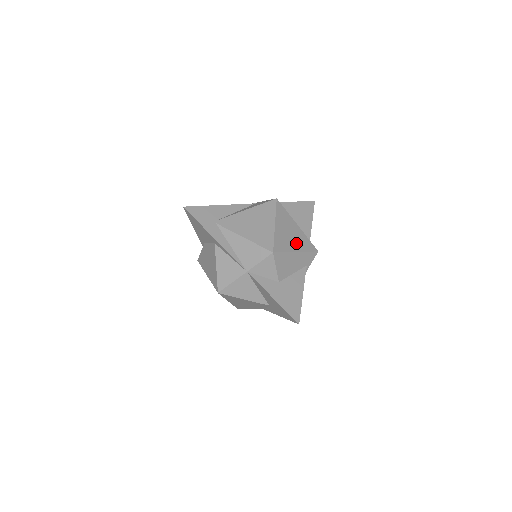
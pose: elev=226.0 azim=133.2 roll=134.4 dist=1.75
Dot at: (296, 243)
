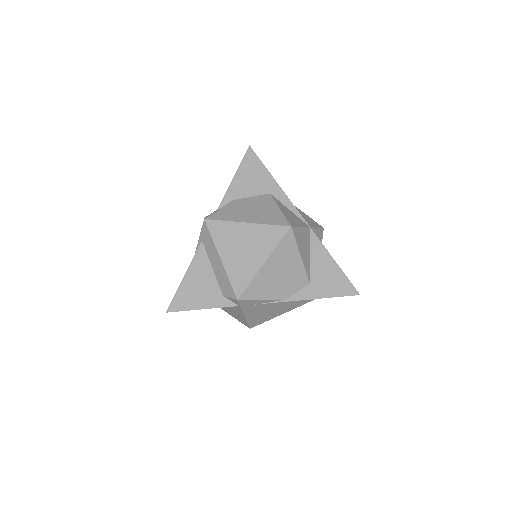
Dot at: occluded
